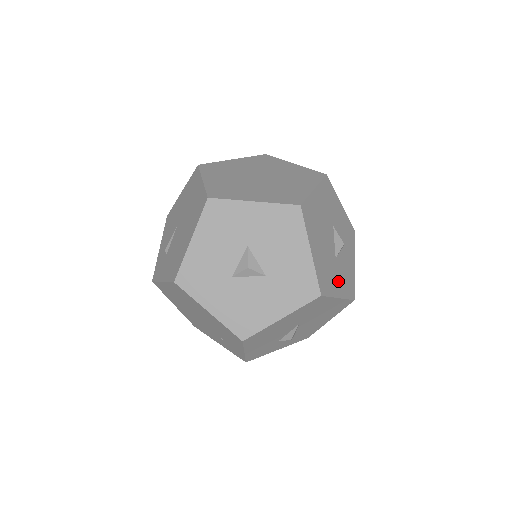
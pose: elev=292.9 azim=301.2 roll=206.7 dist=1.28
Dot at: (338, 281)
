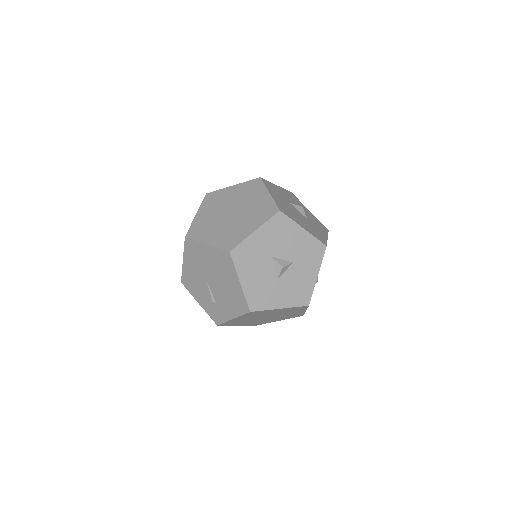
Dot at: (319, 229)
